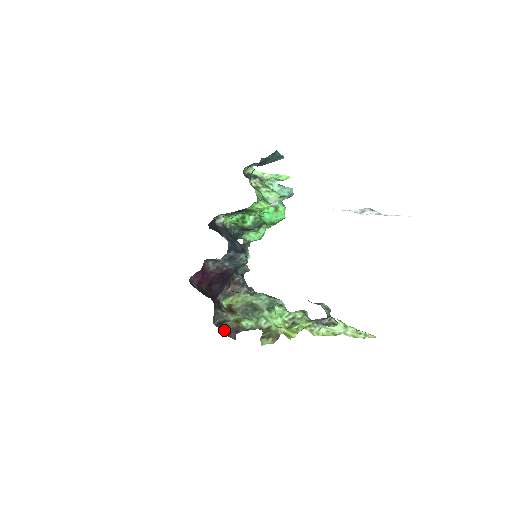
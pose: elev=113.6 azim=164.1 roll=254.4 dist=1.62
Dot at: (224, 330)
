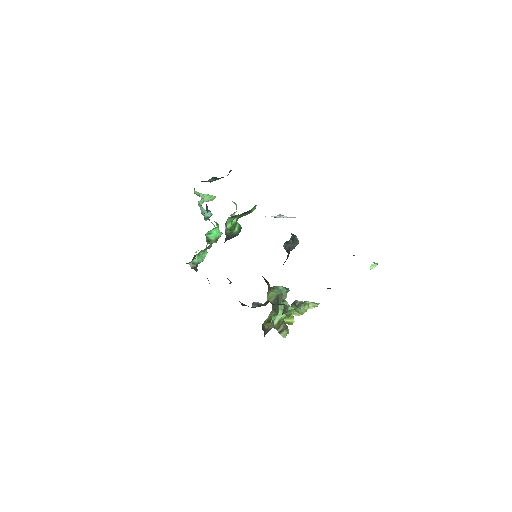
Dot at: occluded
